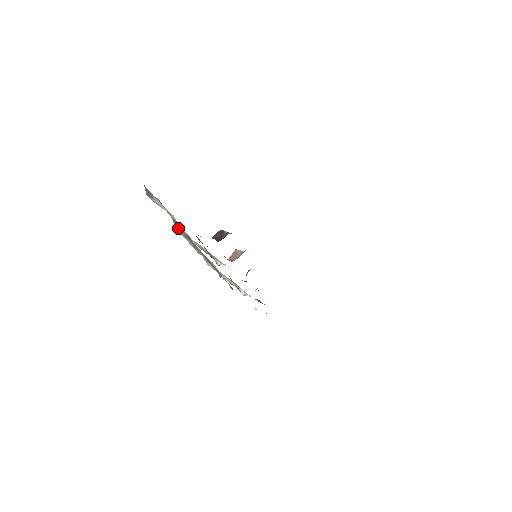
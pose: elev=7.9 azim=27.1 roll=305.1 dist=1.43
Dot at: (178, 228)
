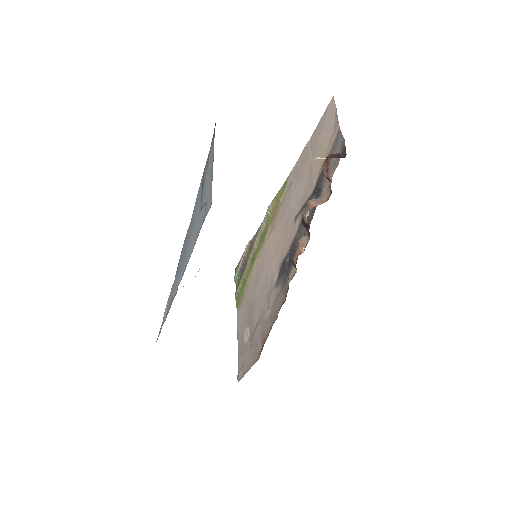
Dot at: occluded
